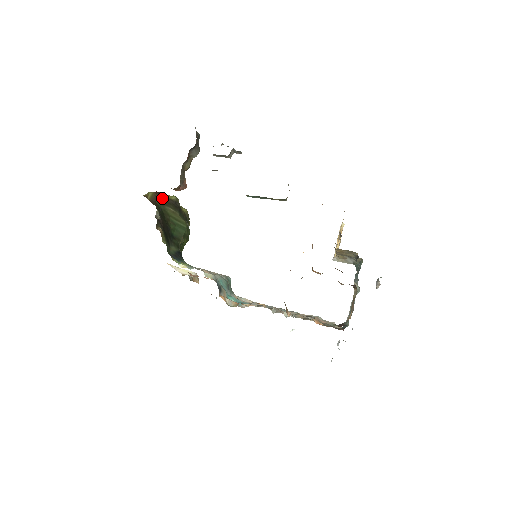
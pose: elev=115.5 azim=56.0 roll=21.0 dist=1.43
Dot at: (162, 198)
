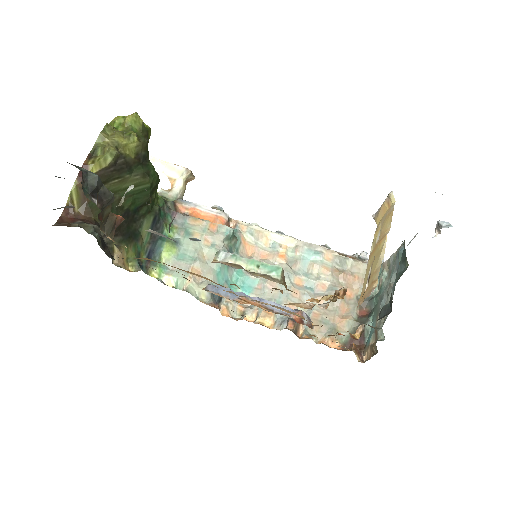
Dot at: occluded
